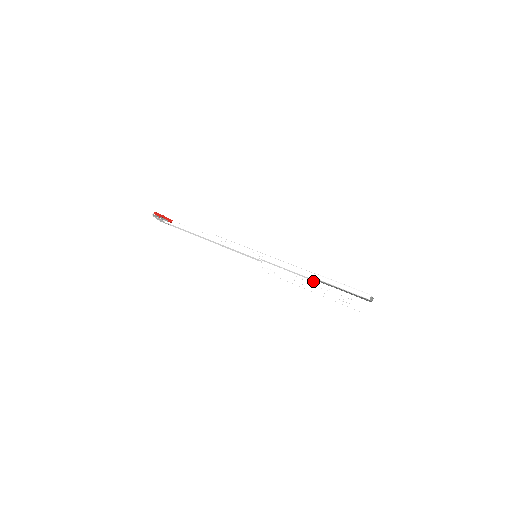
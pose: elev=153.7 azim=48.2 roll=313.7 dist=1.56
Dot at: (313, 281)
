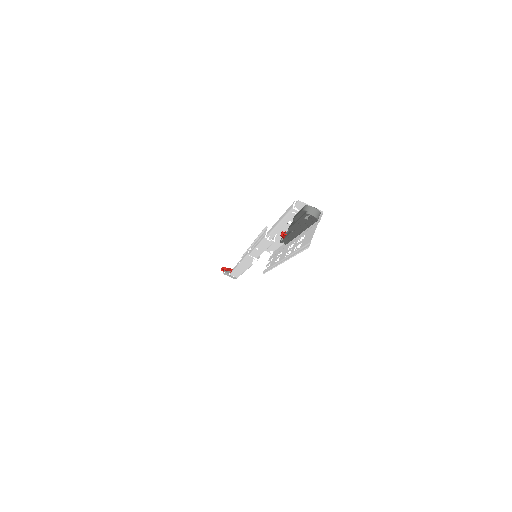
Dot at: (286, 246)
